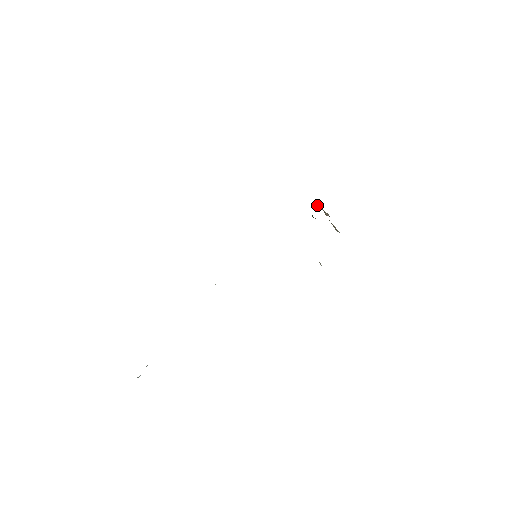
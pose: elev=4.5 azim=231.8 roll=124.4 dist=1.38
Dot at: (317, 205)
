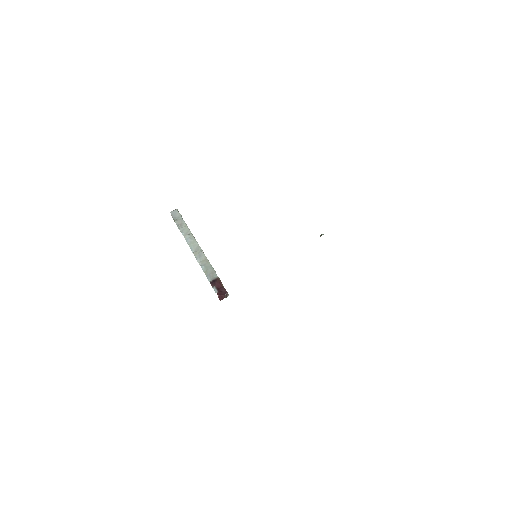
Dot at: occluded
